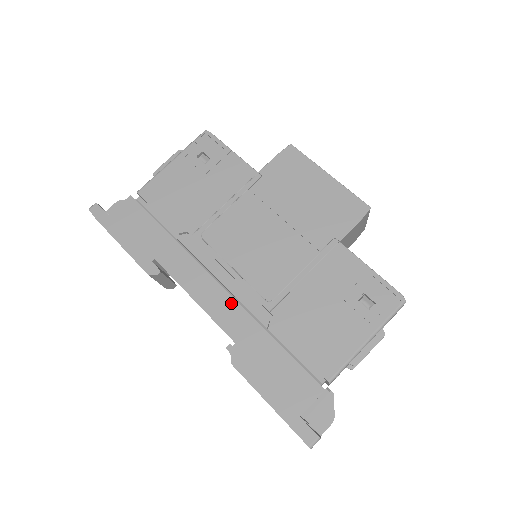
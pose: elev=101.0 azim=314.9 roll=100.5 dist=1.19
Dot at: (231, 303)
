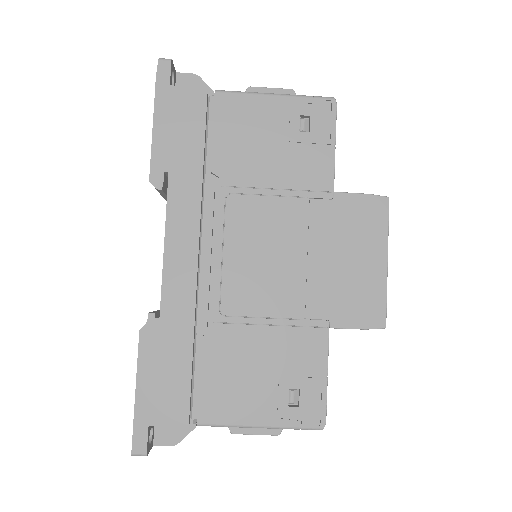
Dot at: (190, 281)
